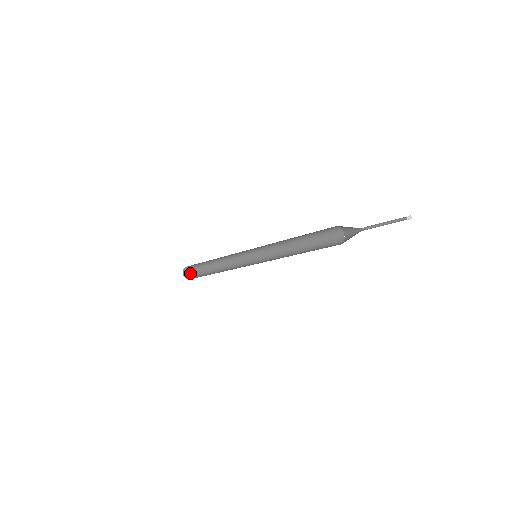
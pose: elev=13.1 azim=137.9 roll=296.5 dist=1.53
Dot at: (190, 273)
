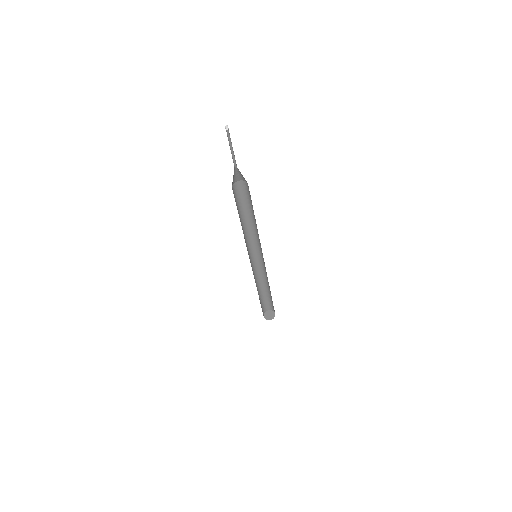
Dot at: (271, 315)
